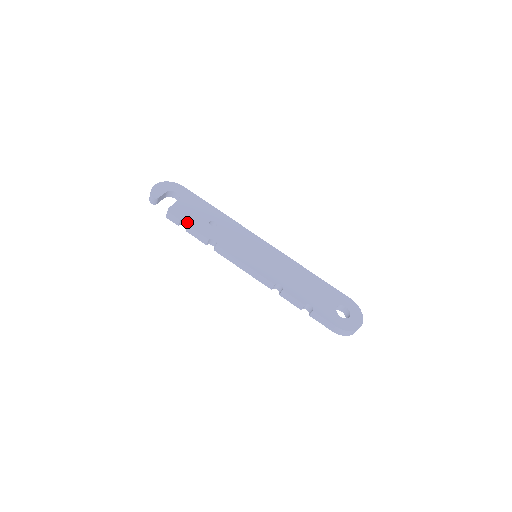
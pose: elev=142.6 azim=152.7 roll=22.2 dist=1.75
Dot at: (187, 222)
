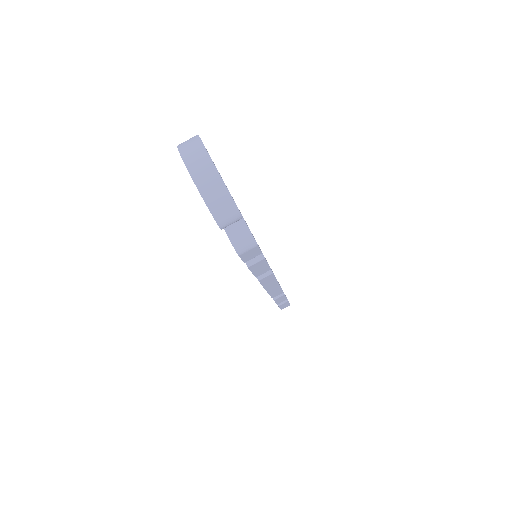
Dot at: occluded
